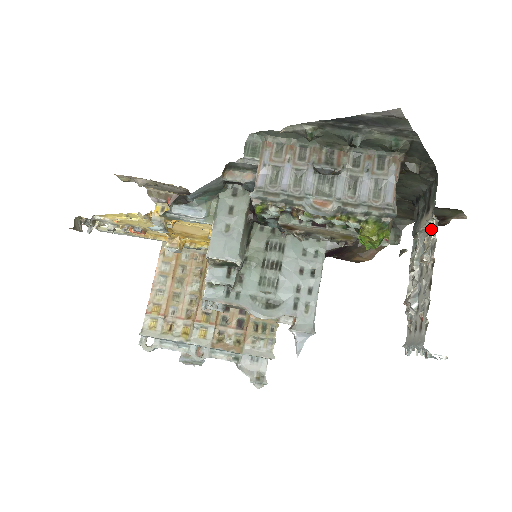
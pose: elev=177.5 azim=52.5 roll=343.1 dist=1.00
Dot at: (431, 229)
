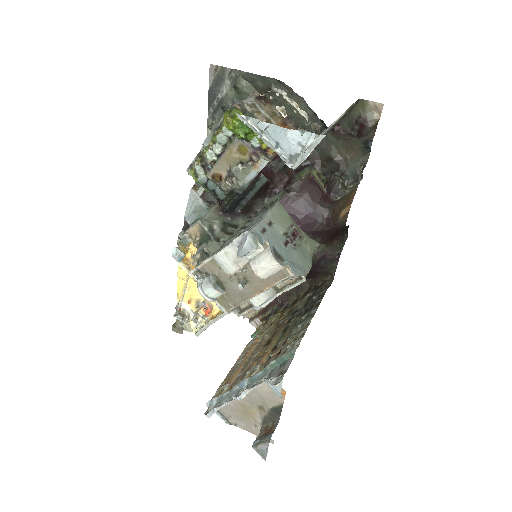
Dot at: (295, 104)
